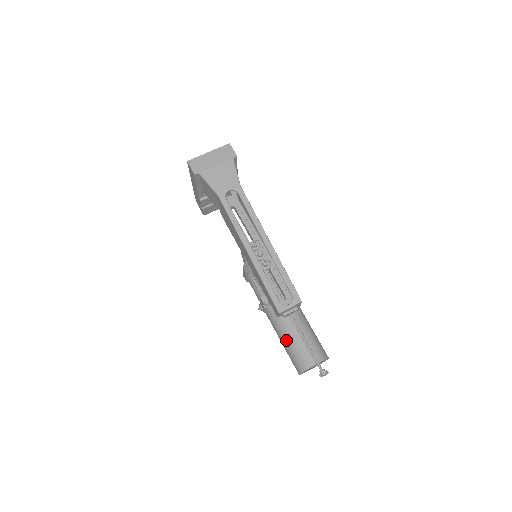
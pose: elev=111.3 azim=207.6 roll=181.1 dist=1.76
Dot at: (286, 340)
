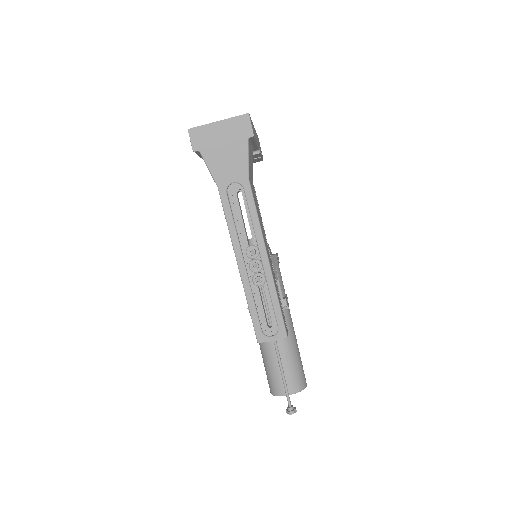
Dot at: (265, 358)
